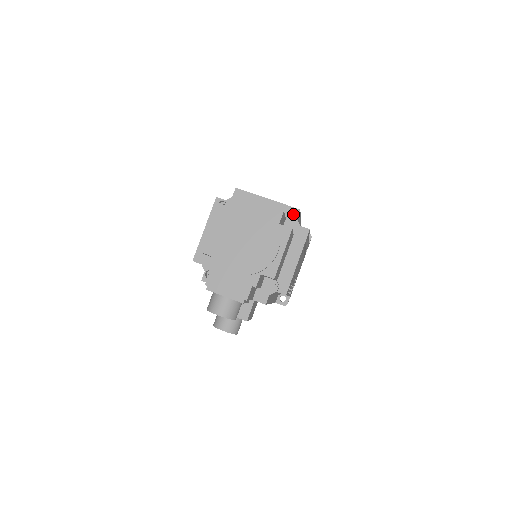
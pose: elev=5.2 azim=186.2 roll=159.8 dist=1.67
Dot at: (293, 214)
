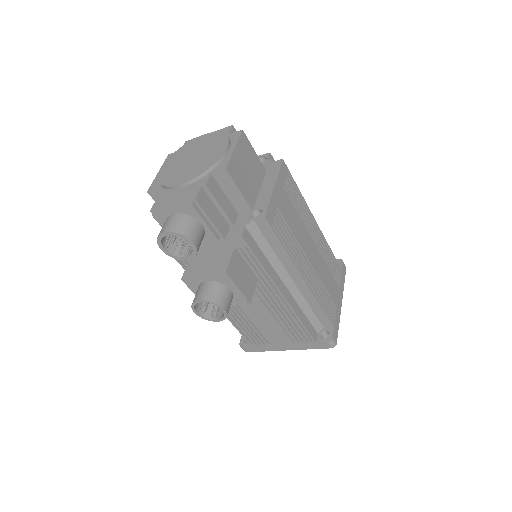
Dot at: occluded
